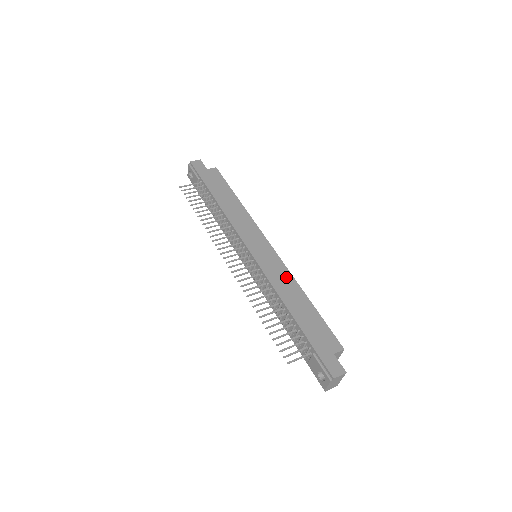
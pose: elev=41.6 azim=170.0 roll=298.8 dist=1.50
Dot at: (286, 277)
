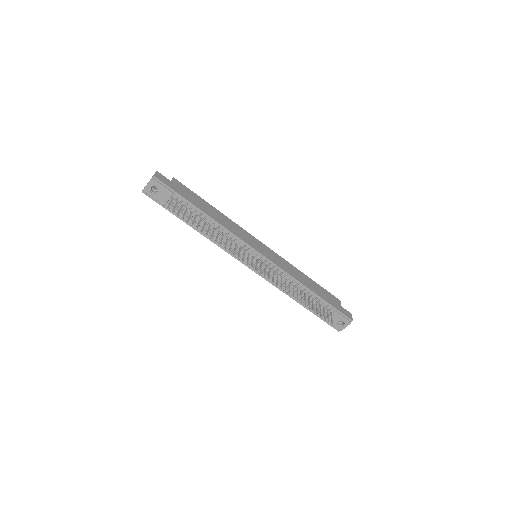
Dot at: (289, 266)
